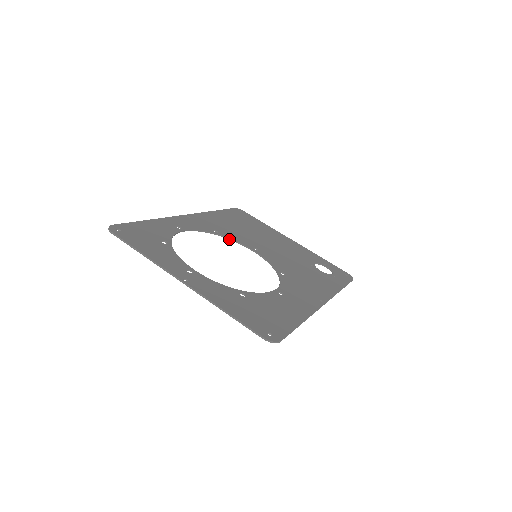
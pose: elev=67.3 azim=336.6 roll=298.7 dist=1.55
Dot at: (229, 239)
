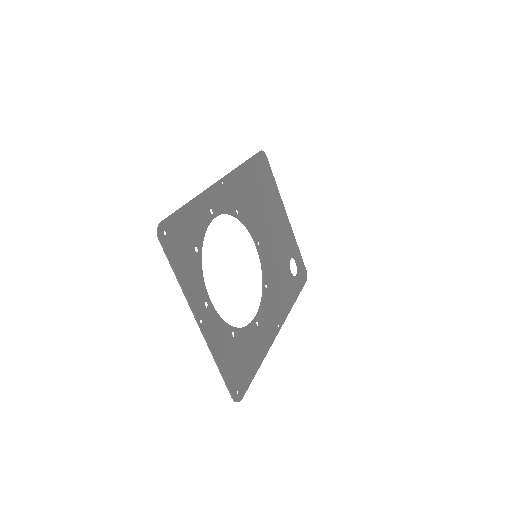
Dot at: (244, 225)
